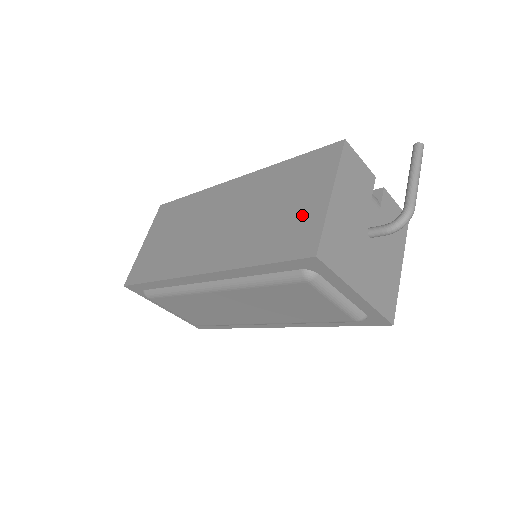
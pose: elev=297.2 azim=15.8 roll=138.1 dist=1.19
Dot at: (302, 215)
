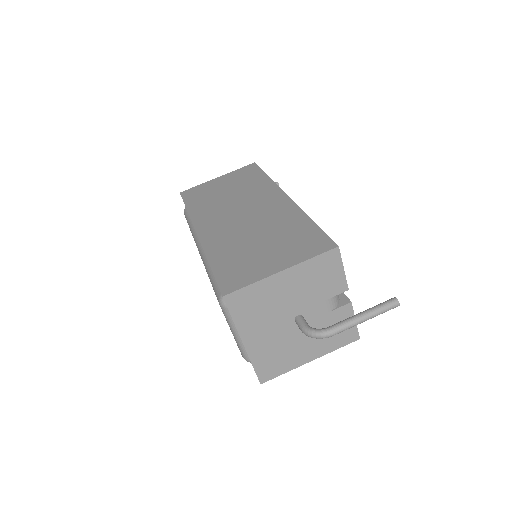
Dot at: (258, 264)
